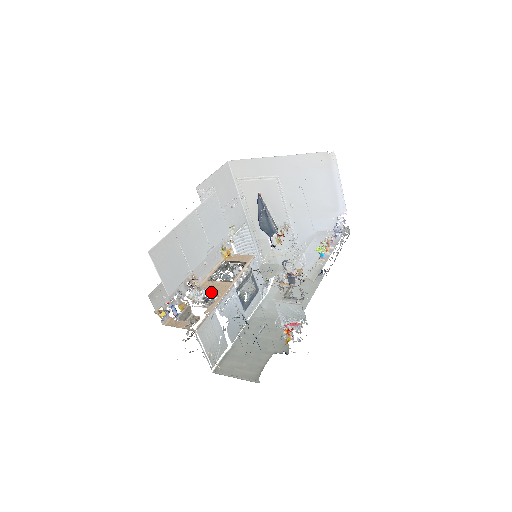
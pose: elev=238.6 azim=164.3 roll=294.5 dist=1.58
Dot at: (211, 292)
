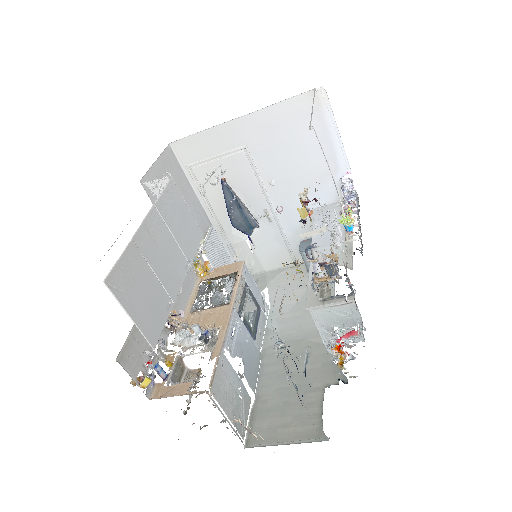
Dot at: (205, 327)
